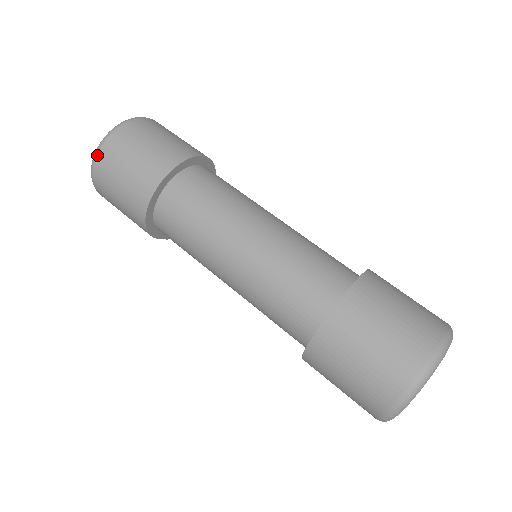
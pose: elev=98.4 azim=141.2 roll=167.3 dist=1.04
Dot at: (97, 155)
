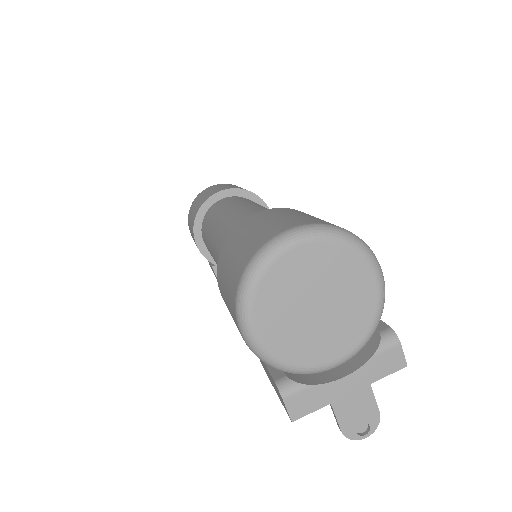
Dot at: (197, 196)
